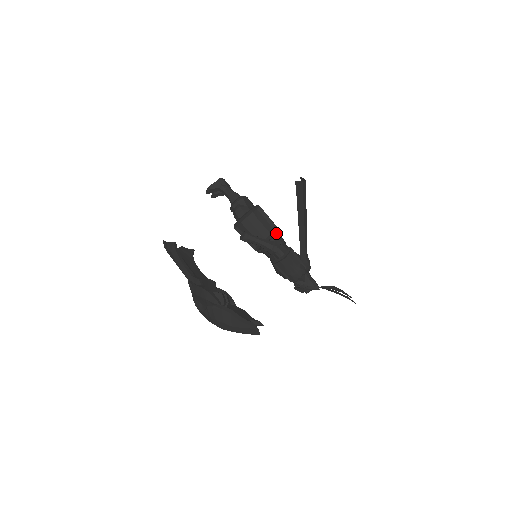
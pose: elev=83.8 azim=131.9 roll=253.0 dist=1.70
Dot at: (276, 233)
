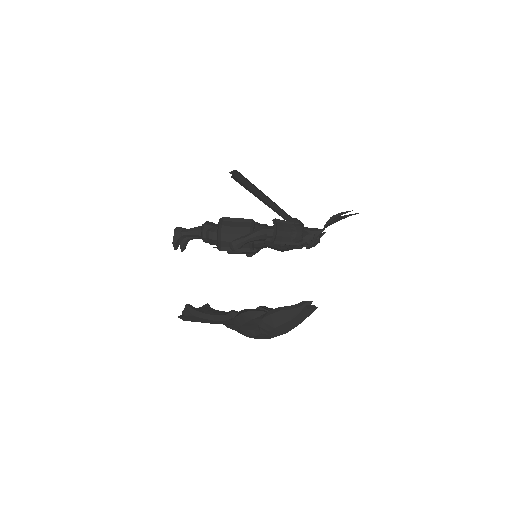
Dot at: (253, 223)
